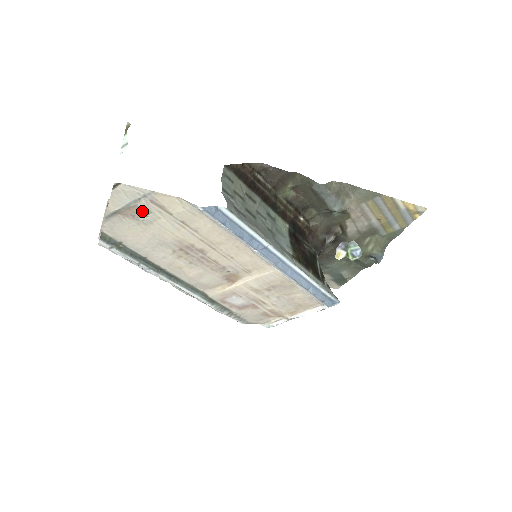
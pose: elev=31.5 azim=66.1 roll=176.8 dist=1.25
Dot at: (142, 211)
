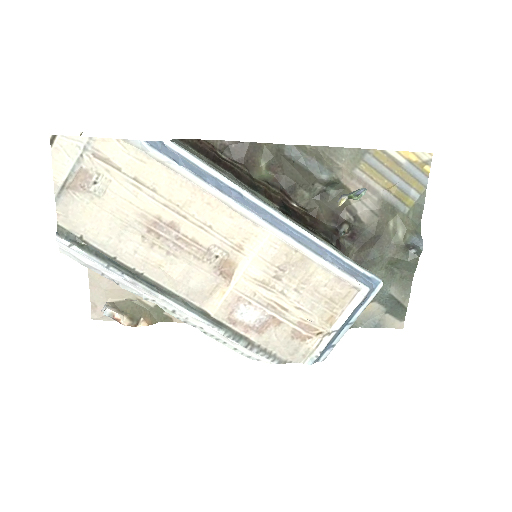
Dot at: (90, 176)
